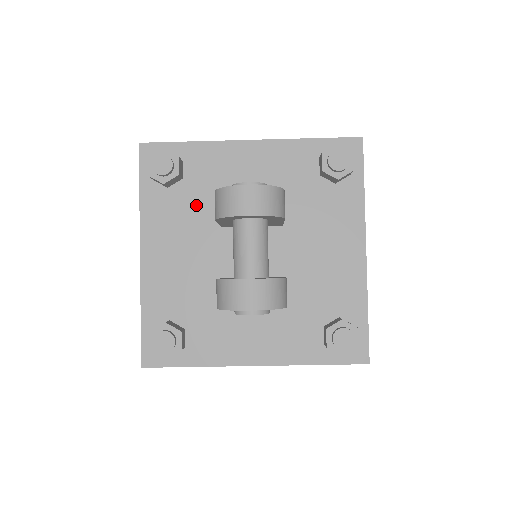
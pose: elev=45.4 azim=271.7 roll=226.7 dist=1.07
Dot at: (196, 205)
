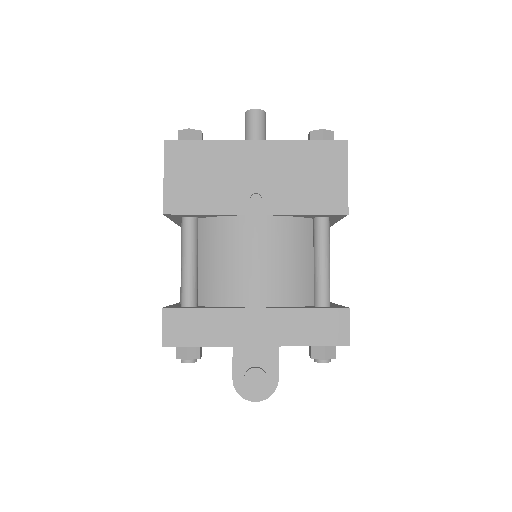
Dot at: occluded
